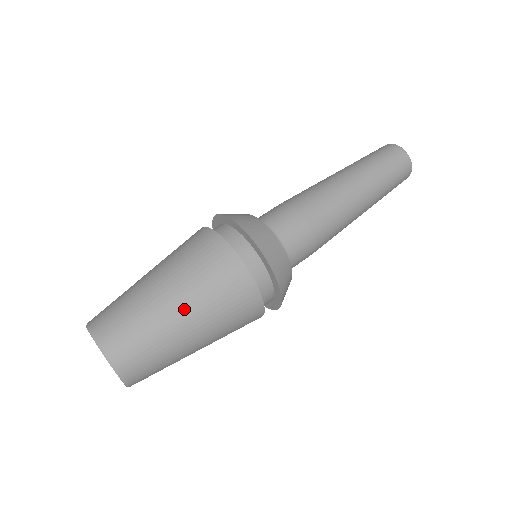
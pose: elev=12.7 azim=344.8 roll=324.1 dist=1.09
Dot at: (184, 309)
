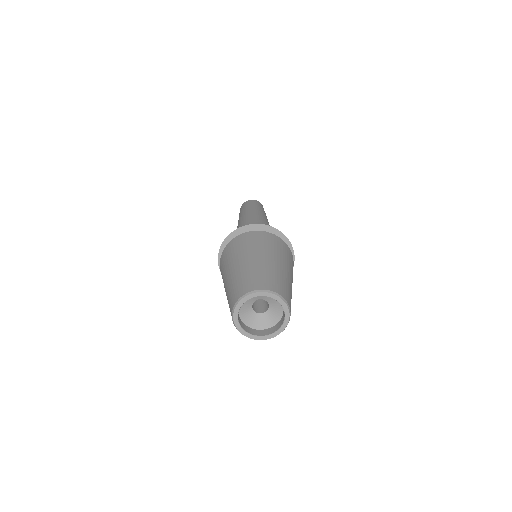
Dot at: (262, 256)
